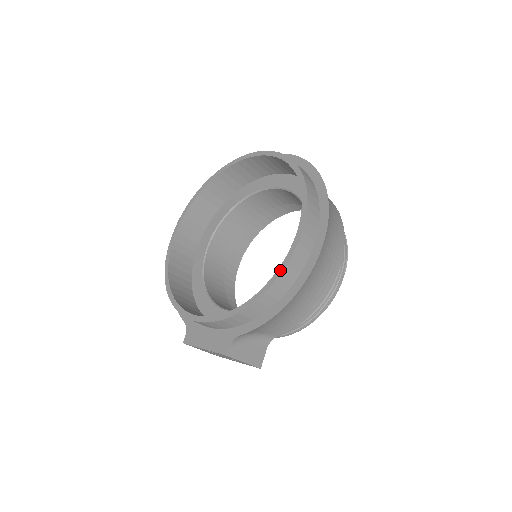
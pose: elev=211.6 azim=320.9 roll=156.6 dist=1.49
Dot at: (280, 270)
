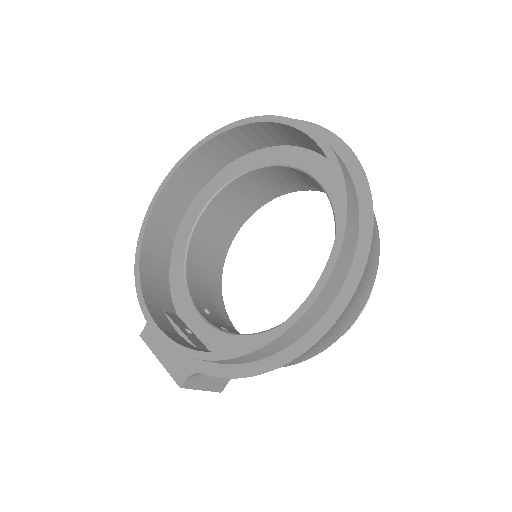
Dot at: (270, 338)
